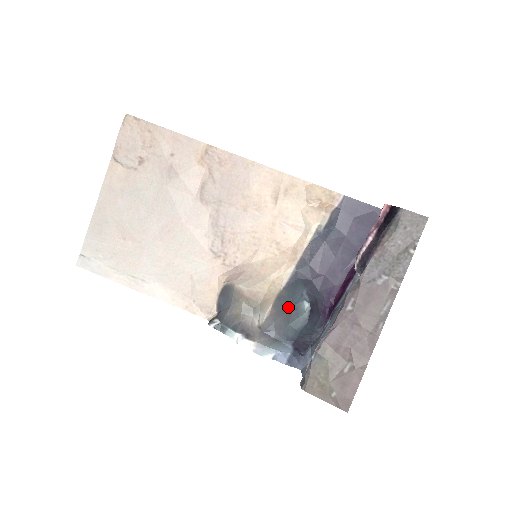
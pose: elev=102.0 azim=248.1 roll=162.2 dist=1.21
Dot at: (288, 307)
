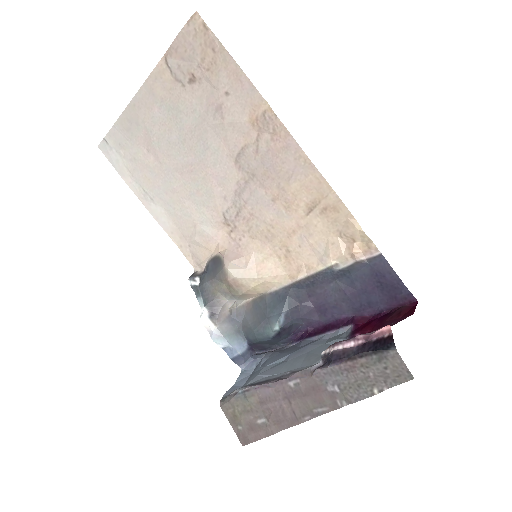
Dot at: (262, 314)
